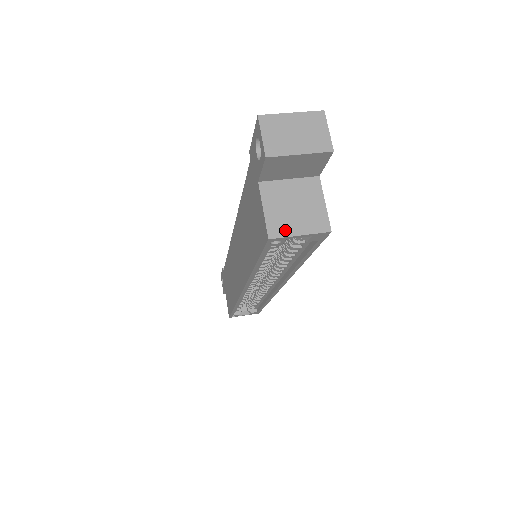
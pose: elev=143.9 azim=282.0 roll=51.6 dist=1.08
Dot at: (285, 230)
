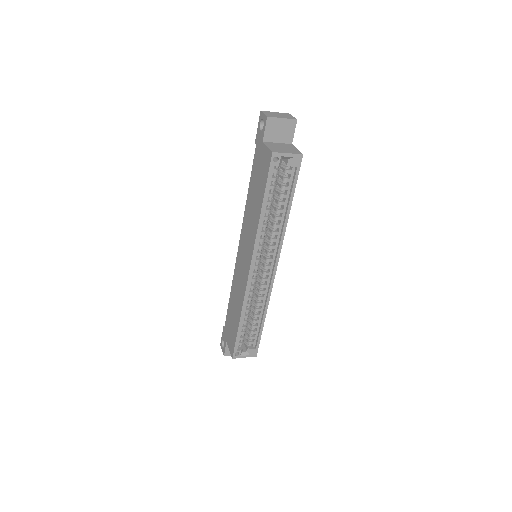
Dot at: (280, 151)
